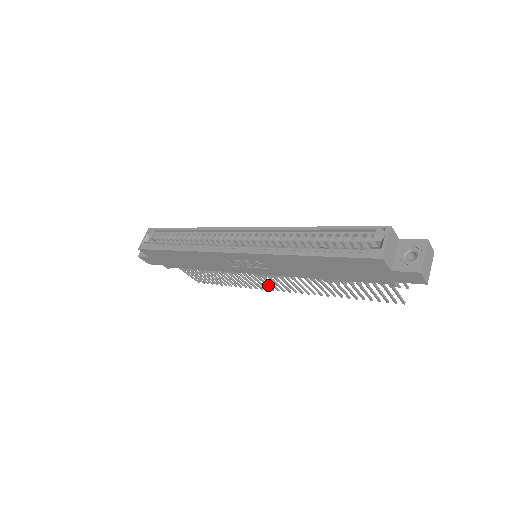
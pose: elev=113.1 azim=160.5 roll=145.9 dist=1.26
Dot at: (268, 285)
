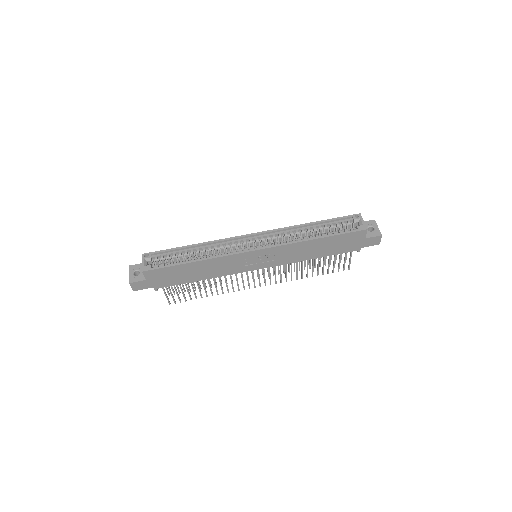
Dot at: (249, 284)
